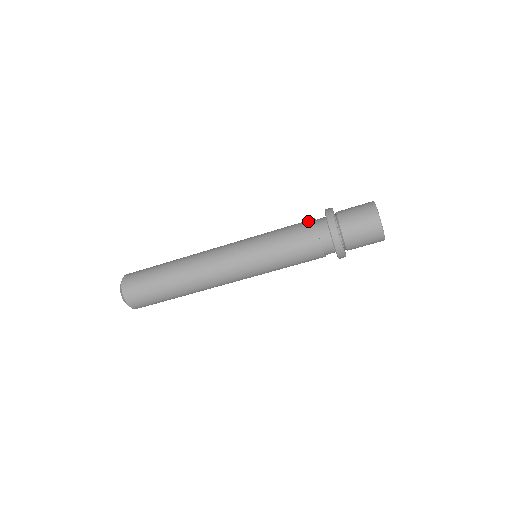
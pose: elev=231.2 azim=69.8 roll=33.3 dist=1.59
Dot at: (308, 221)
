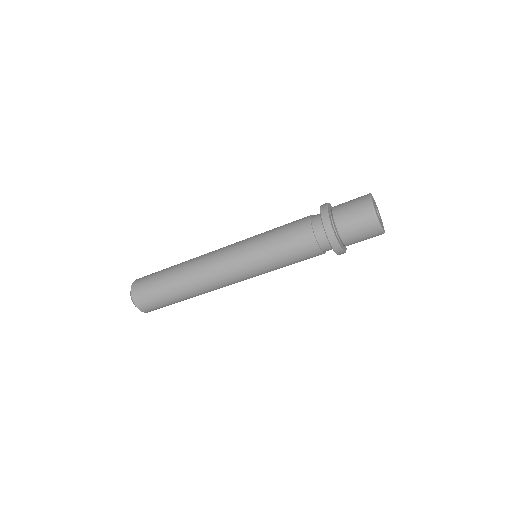
Dot at: occluded
